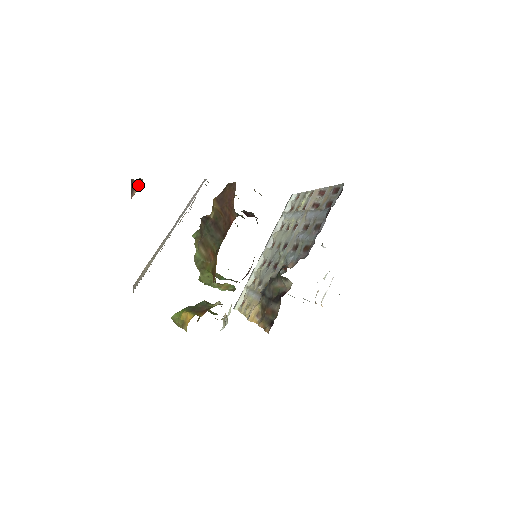
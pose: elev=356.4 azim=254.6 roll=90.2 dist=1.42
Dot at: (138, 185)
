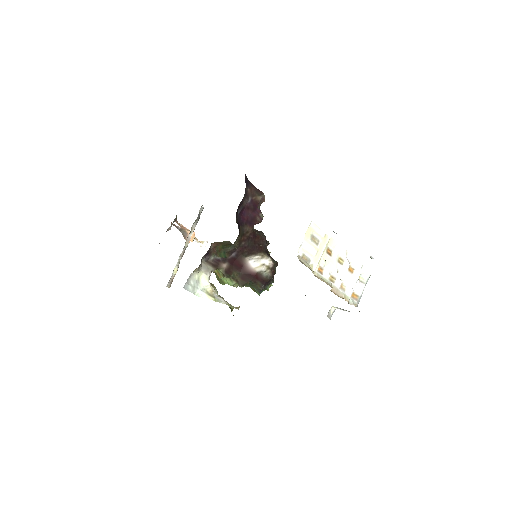
Dot at: occluded
